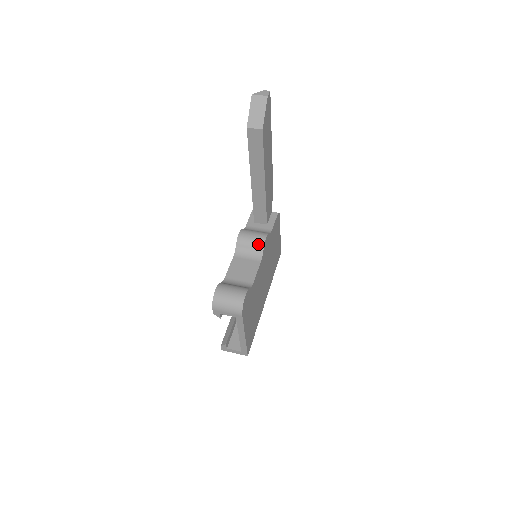
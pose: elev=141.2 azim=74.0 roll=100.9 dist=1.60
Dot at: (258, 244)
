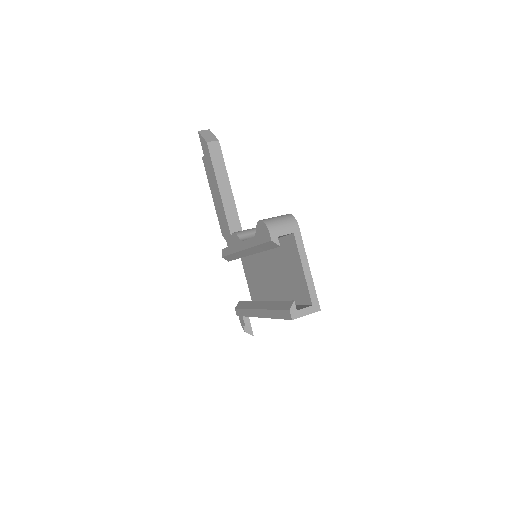
Dot at: occluded
